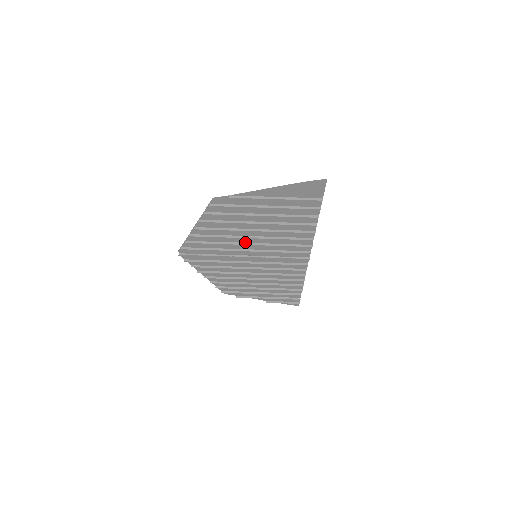
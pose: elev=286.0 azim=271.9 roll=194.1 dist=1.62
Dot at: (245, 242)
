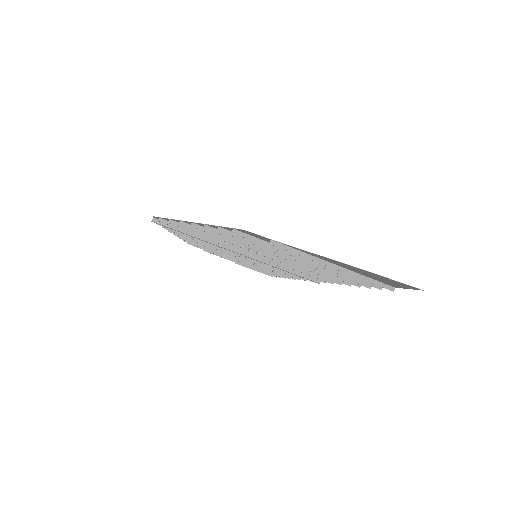
Dot at: occluded
